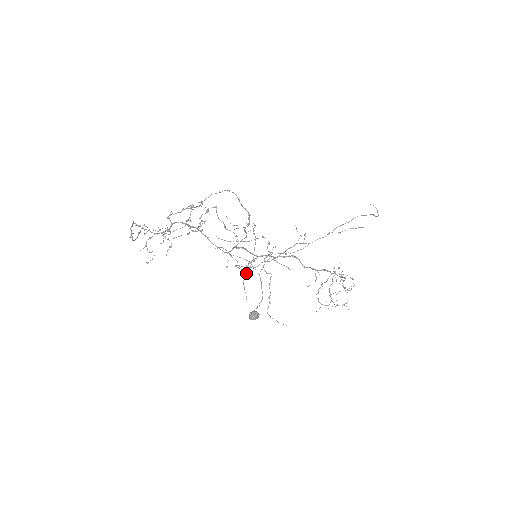
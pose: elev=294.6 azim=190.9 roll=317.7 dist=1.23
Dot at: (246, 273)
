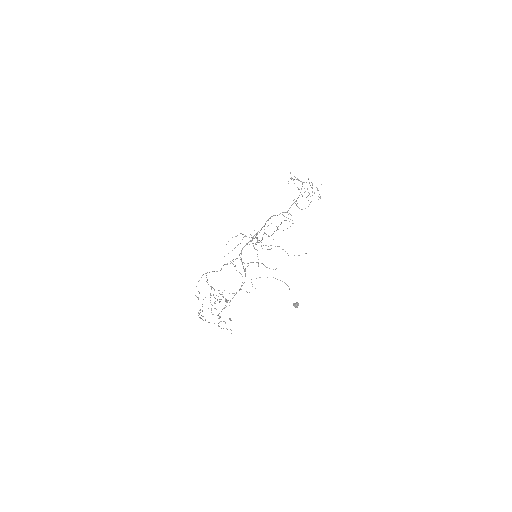
Dot at: occluded
